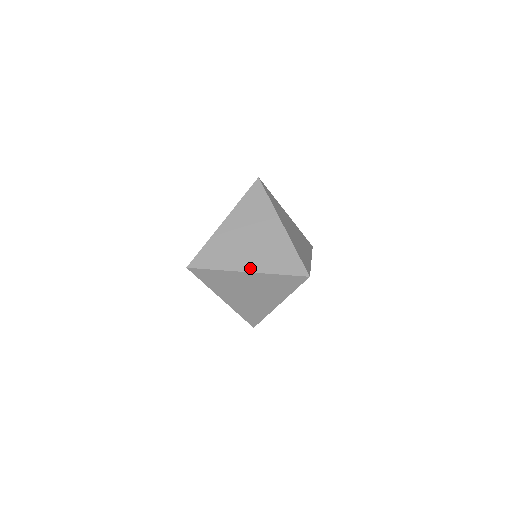
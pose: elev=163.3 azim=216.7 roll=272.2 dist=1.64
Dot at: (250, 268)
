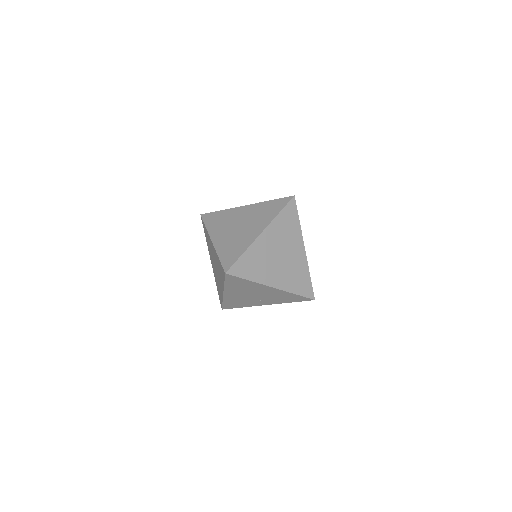
Dot at: (276, 284)
